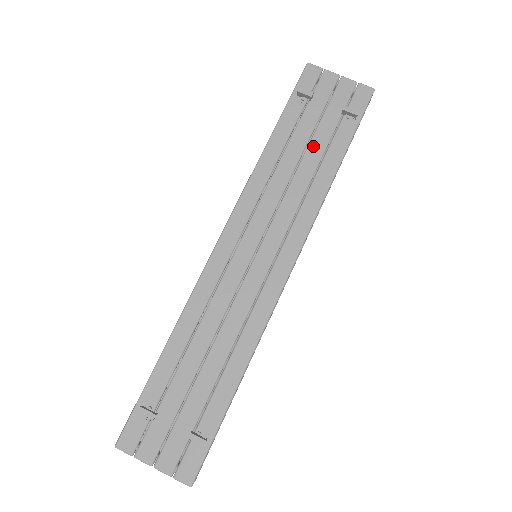
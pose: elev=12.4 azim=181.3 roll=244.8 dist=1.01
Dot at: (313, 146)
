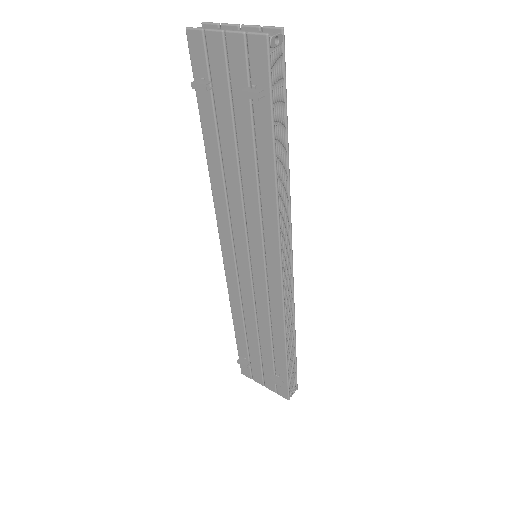
Dot at: (242, 145)
